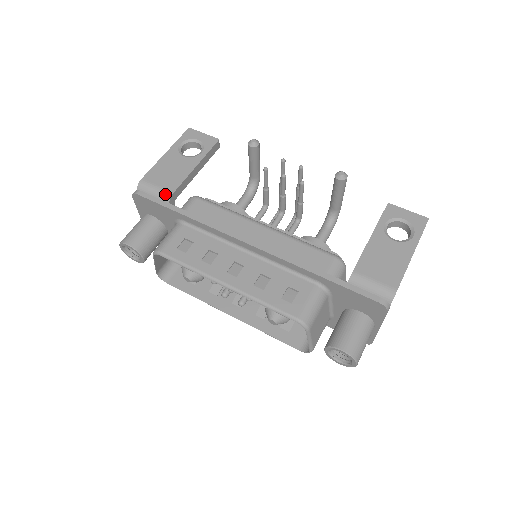
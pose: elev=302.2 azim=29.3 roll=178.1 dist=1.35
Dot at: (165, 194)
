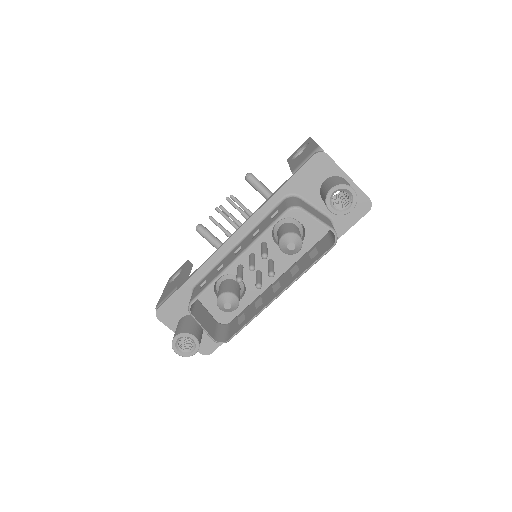
Dot at: occluded
